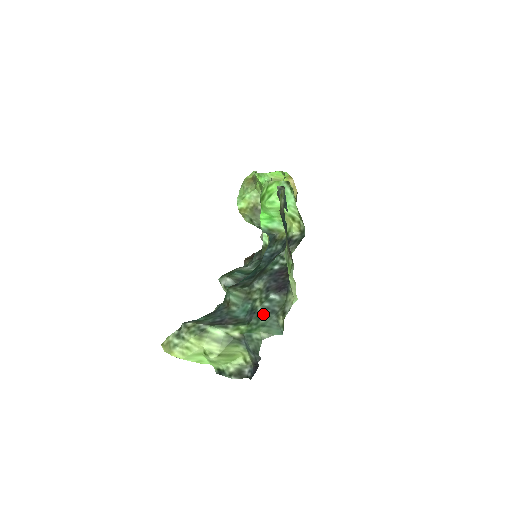
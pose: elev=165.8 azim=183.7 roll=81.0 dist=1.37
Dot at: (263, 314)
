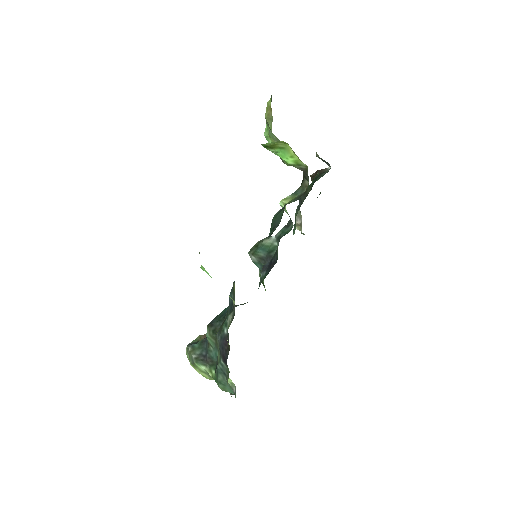
Dot at: (219, 373)
